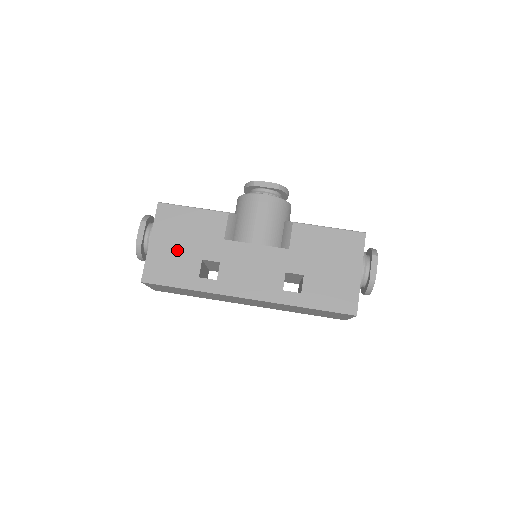
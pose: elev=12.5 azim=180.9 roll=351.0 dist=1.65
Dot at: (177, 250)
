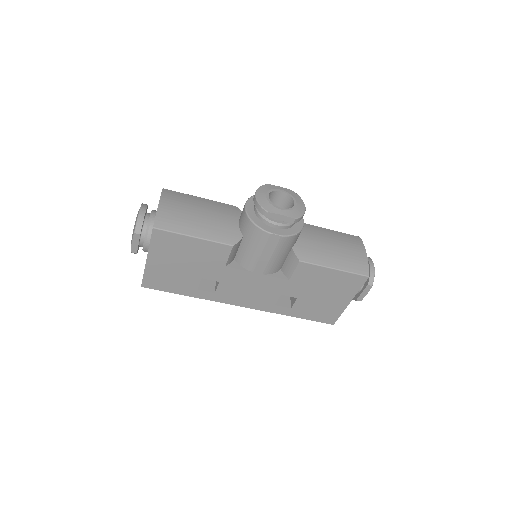
Dot at: (176, 269)
